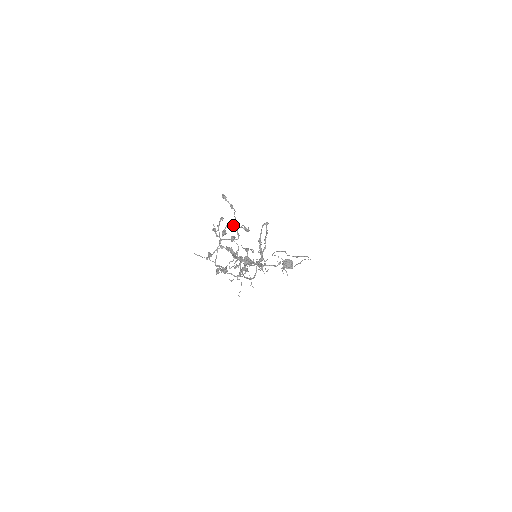
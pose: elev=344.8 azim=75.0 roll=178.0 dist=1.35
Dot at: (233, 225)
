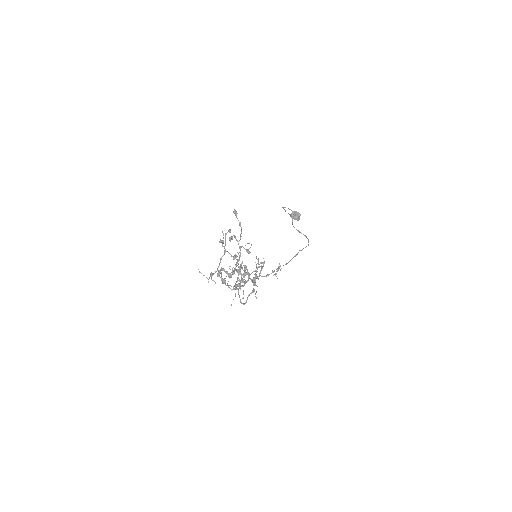
Dot at: occluded
